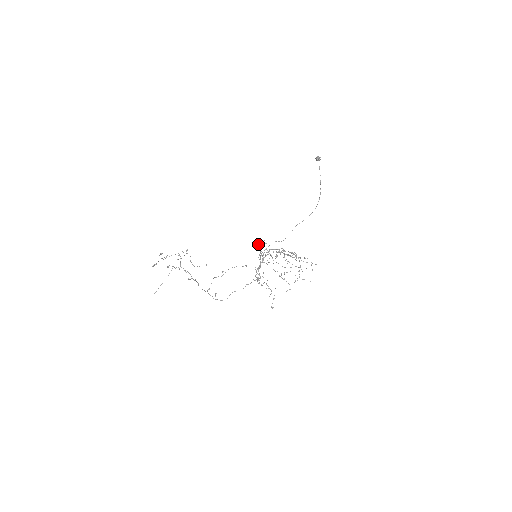
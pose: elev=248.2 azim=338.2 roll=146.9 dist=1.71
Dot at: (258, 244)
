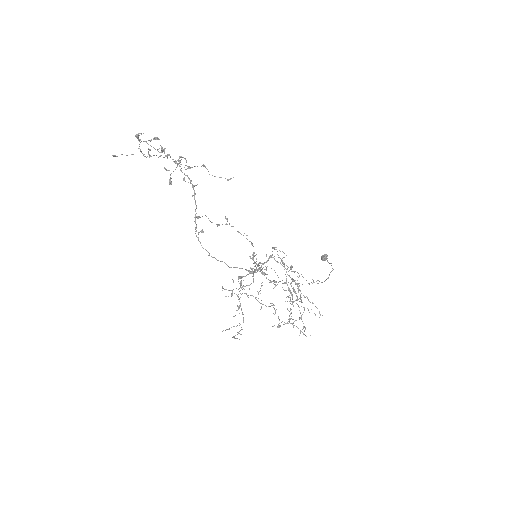
Dot at: occluded
